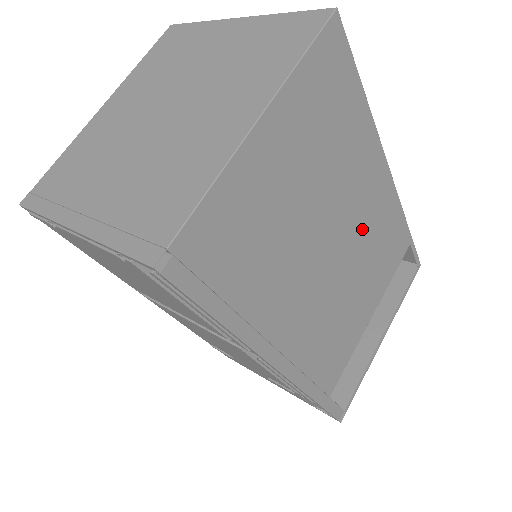
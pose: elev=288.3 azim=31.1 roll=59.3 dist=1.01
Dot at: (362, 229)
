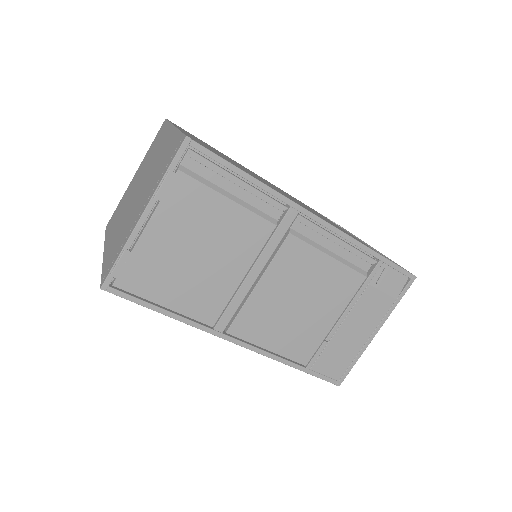
Dot at: occluded
